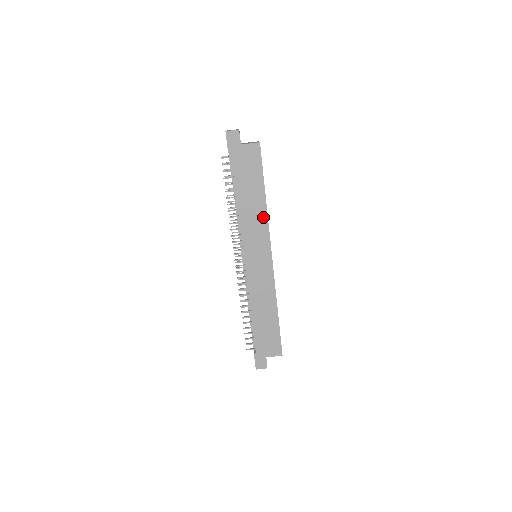
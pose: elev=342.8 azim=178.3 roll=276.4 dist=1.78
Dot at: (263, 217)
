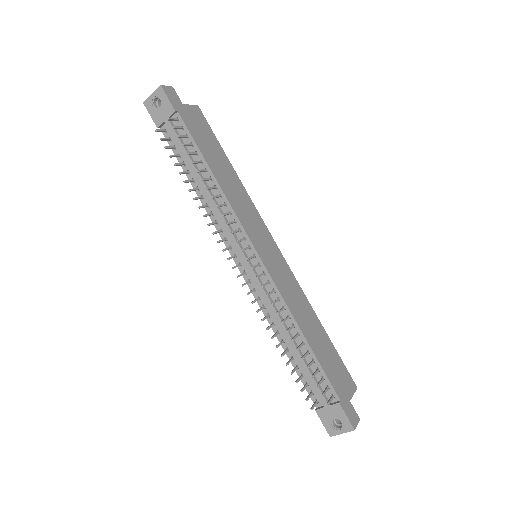
Dot at: (244, 194)
